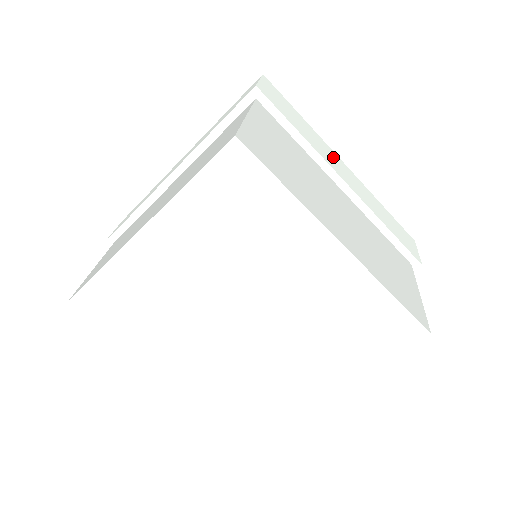
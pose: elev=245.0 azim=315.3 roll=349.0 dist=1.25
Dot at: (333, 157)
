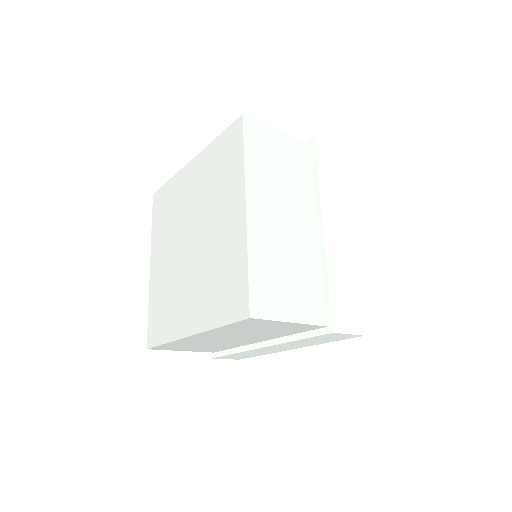
Dot at: (341, 217)
